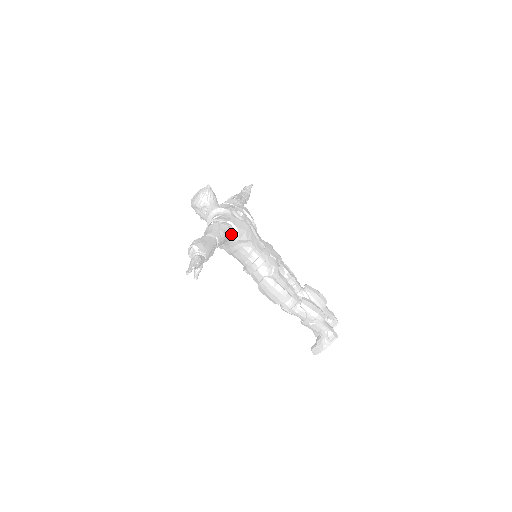
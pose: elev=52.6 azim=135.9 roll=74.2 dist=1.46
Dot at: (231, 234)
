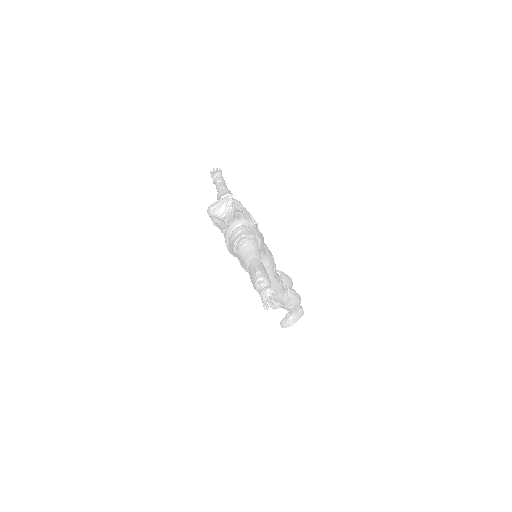
Dot at: occluded
